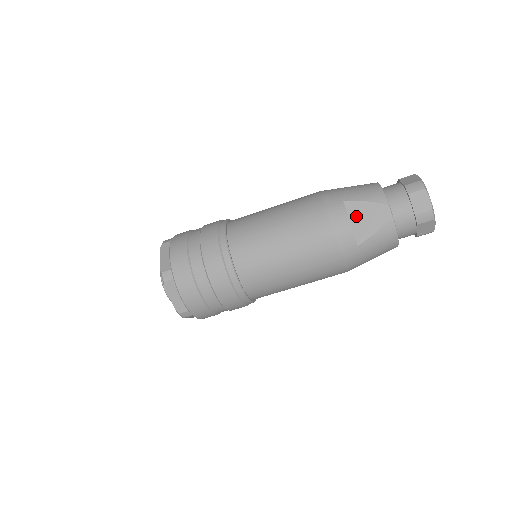
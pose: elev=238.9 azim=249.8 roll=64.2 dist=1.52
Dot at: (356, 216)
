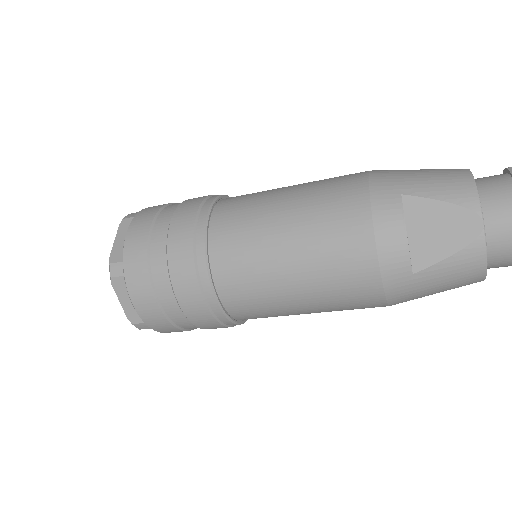
Dot at: (419, 223)
